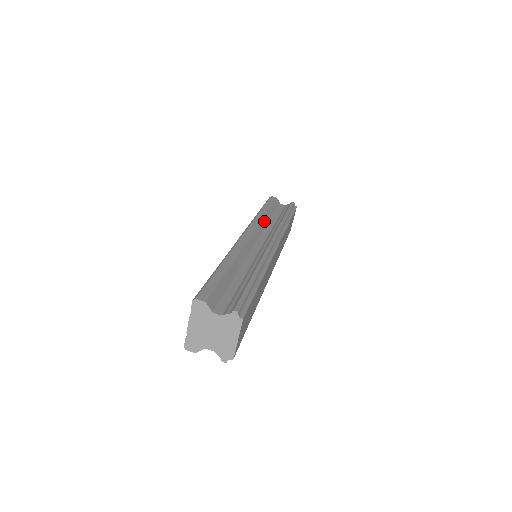
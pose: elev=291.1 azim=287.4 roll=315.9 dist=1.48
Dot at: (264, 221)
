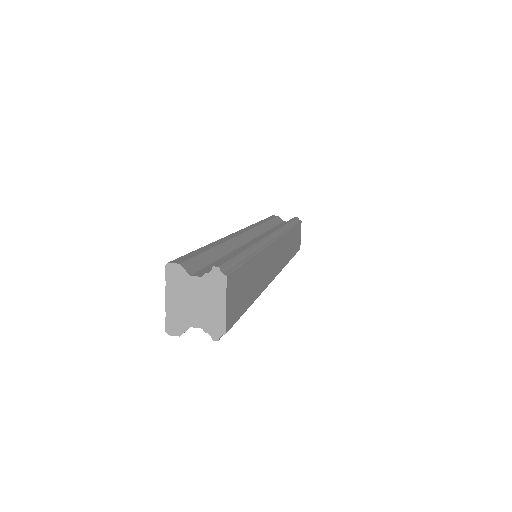
Dot at: (263, 227)
